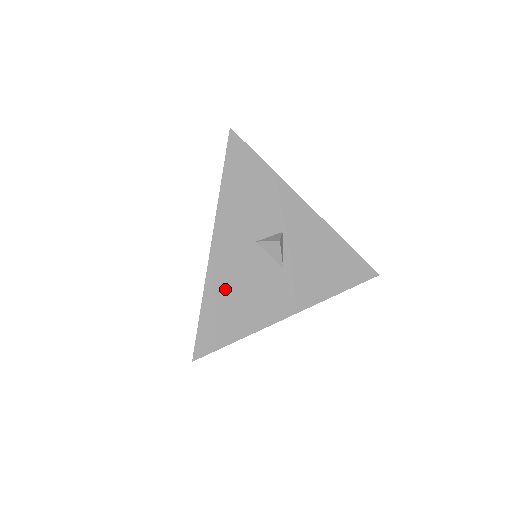
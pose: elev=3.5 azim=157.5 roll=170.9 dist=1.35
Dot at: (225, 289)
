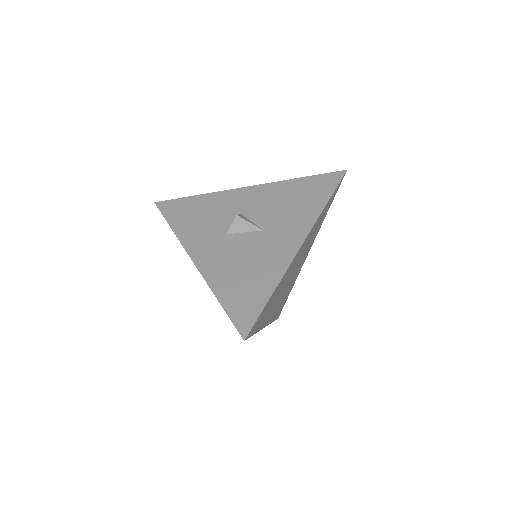
Dot at: (228, 277)
